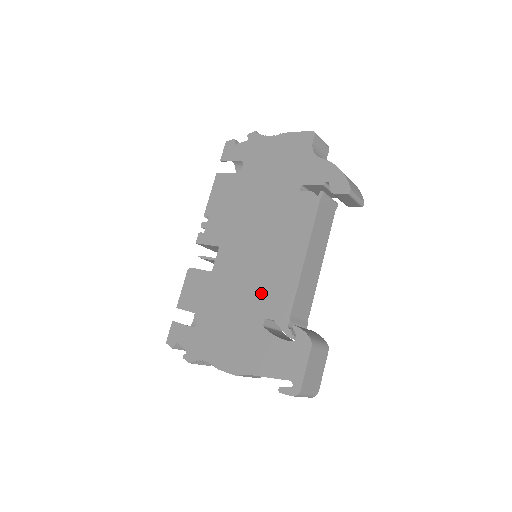
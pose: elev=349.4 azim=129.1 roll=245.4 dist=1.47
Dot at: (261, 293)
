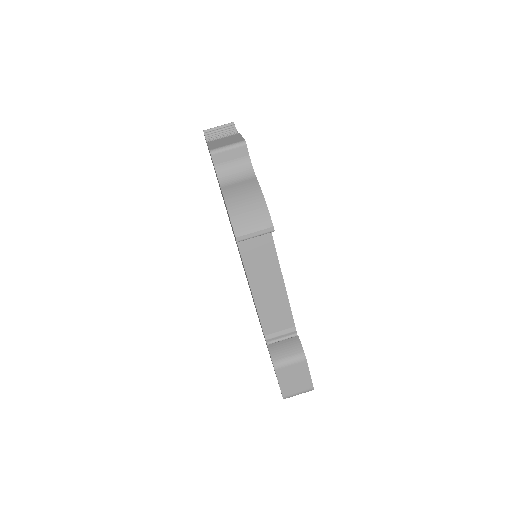
Dot at: occluded
